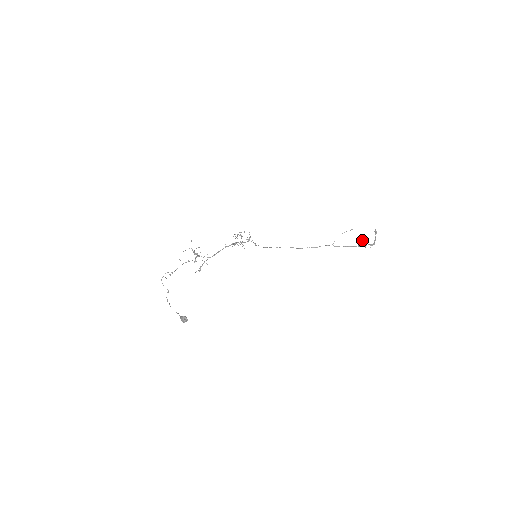
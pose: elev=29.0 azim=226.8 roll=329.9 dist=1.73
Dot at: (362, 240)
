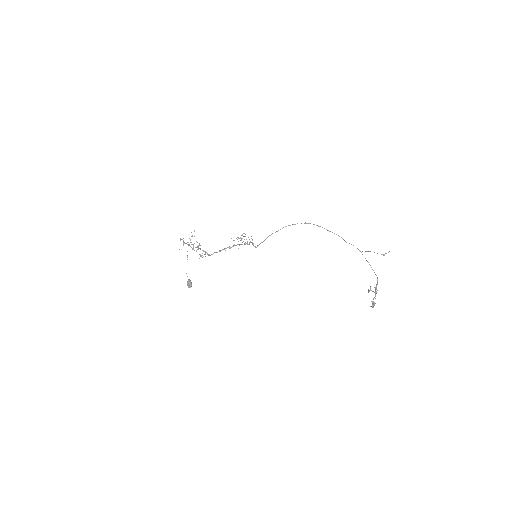
Dot at: (370, 289)
